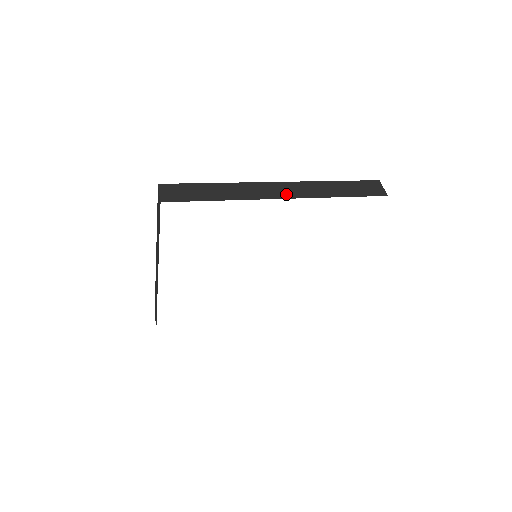
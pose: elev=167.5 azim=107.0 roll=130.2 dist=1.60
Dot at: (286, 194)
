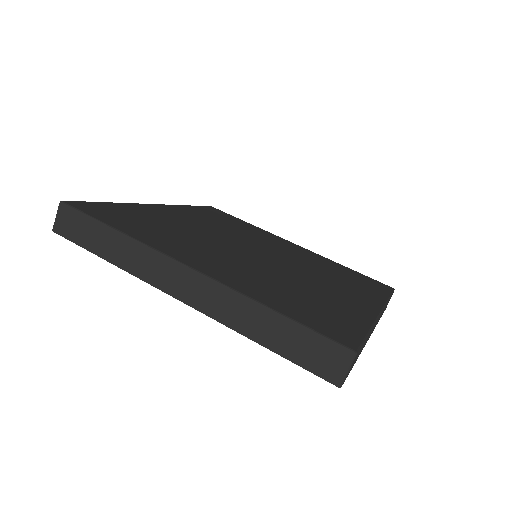
Dot at: (185, 294)
